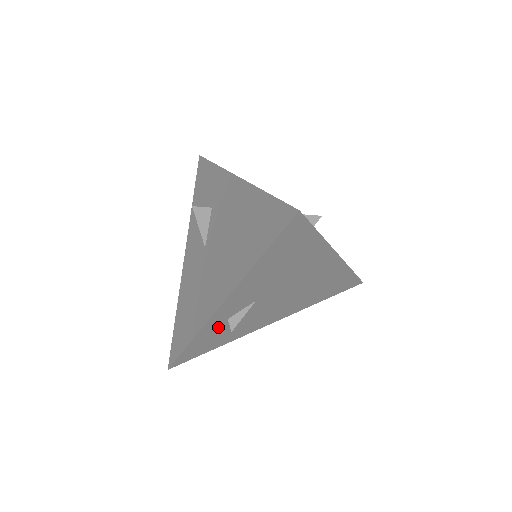
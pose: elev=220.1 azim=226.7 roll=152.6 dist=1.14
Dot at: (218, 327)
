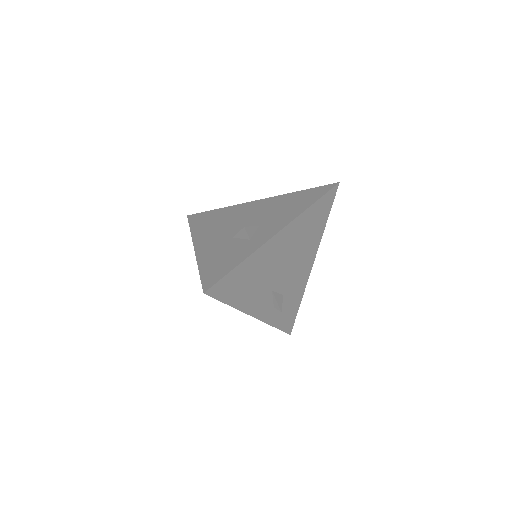
Dot at: (277, 311)
